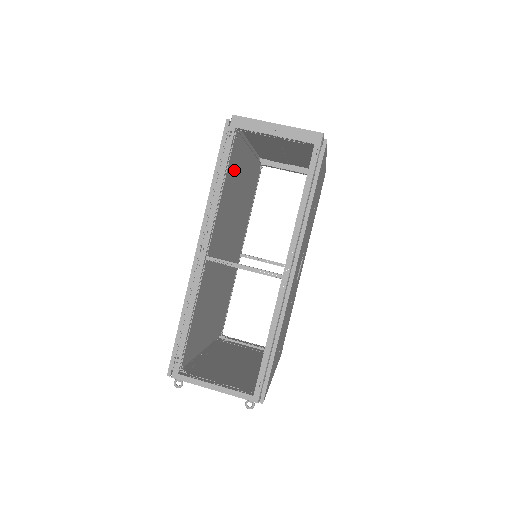
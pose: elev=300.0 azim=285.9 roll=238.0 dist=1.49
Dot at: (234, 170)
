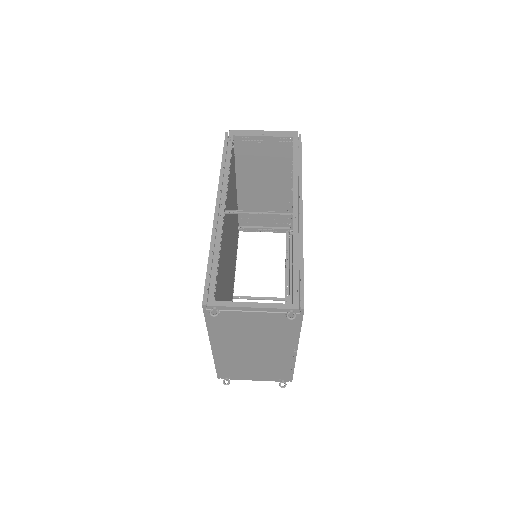
Dot at: (232, 176)
